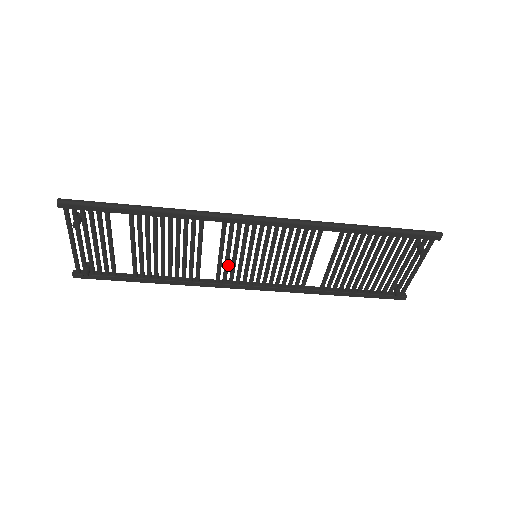
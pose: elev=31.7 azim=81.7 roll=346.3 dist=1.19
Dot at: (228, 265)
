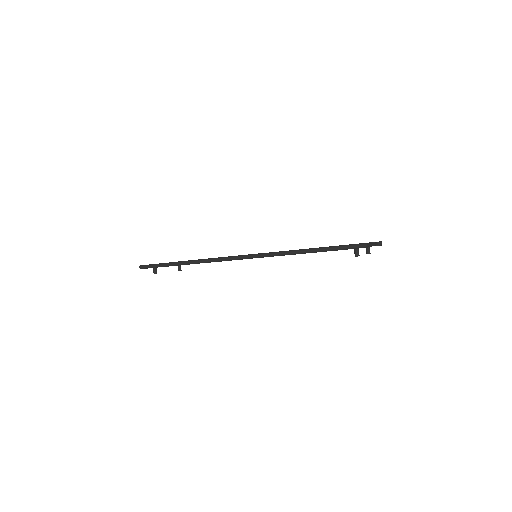
Dot at: occluded
